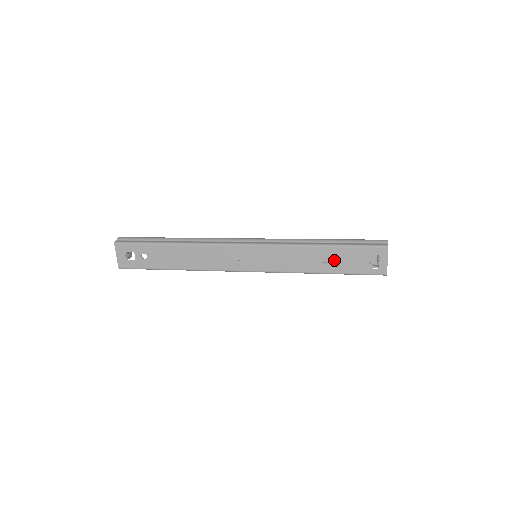
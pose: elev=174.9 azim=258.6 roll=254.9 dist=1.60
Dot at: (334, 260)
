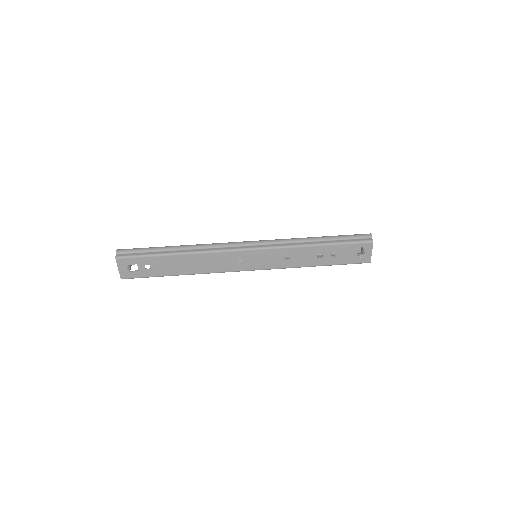
Dot at: (327, 255)
